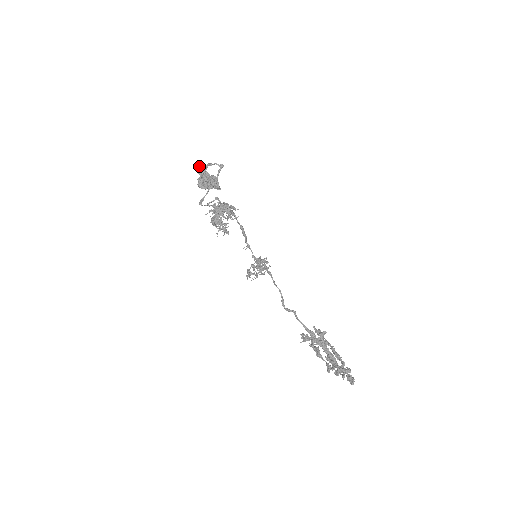
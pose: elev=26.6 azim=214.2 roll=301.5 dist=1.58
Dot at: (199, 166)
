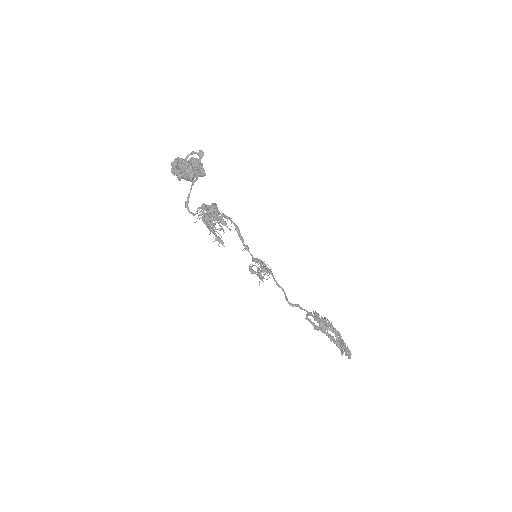
Dot at: (174, 162)
